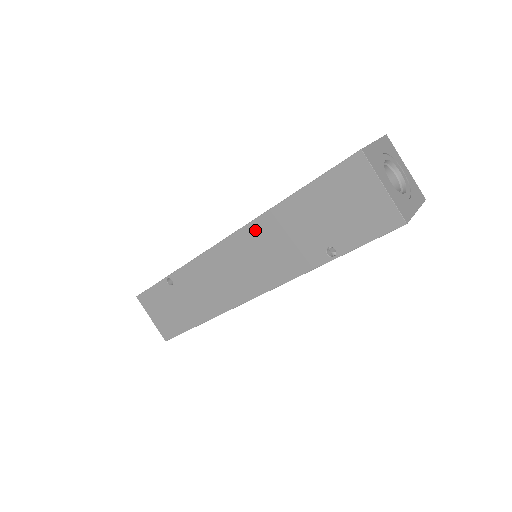
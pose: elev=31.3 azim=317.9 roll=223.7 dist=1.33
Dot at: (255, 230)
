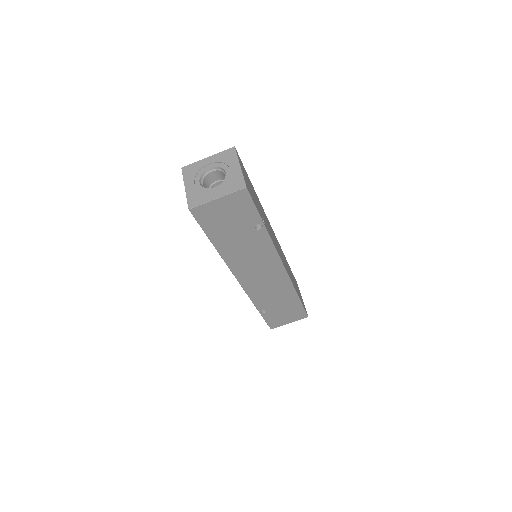
Dot at: (235, 265)
